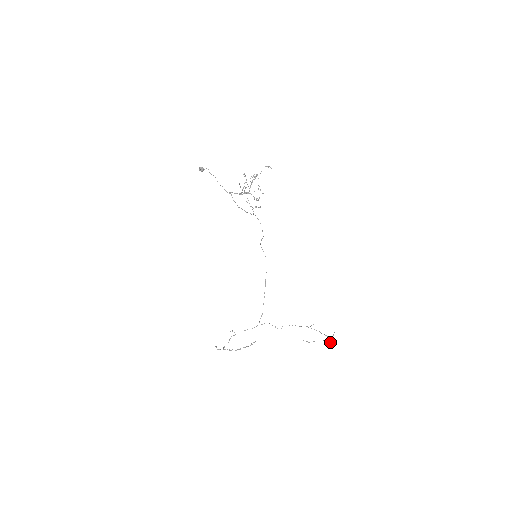
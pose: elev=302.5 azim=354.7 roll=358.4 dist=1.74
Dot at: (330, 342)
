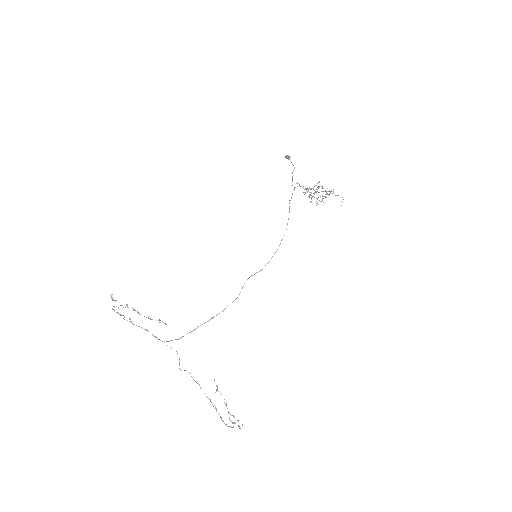
Dot at: occluded
